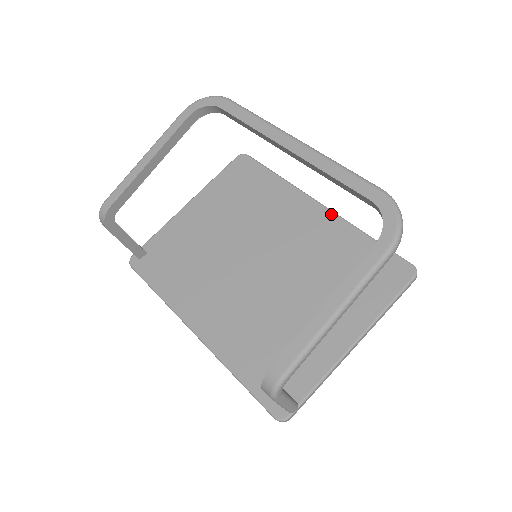
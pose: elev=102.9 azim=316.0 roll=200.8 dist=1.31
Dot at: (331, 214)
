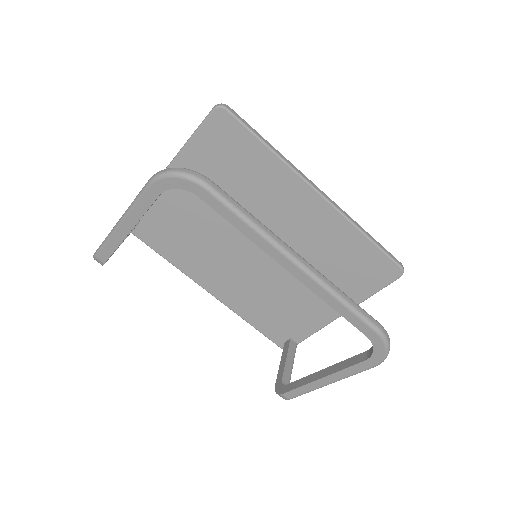
Dot at: (331, 209)
